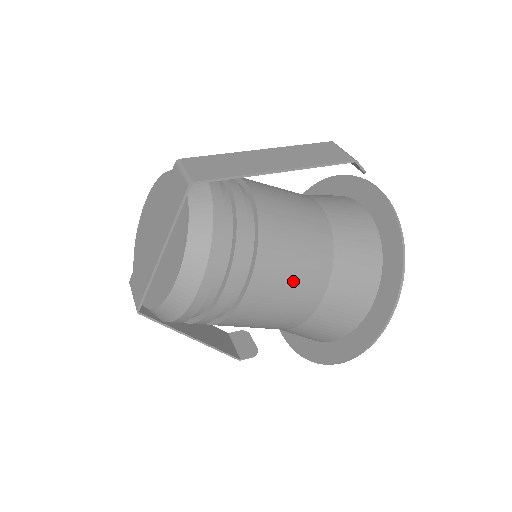
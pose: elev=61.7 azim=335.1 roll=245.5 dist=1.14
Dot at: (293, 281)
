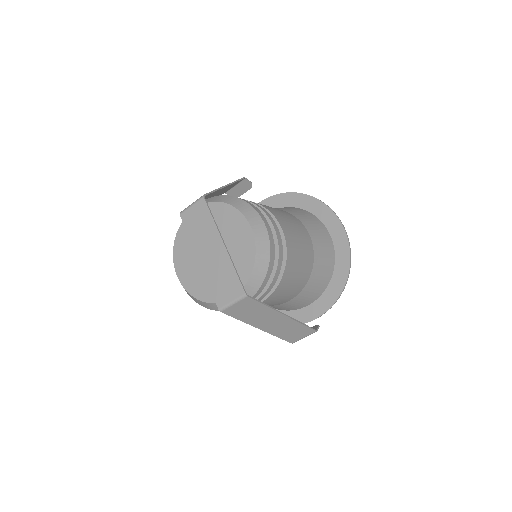
Dot at: (287, 218)
